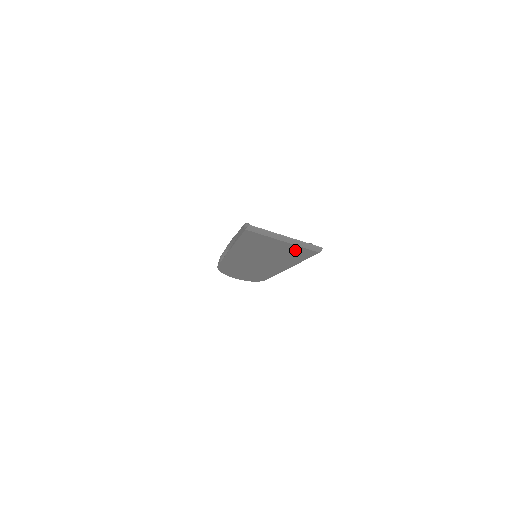
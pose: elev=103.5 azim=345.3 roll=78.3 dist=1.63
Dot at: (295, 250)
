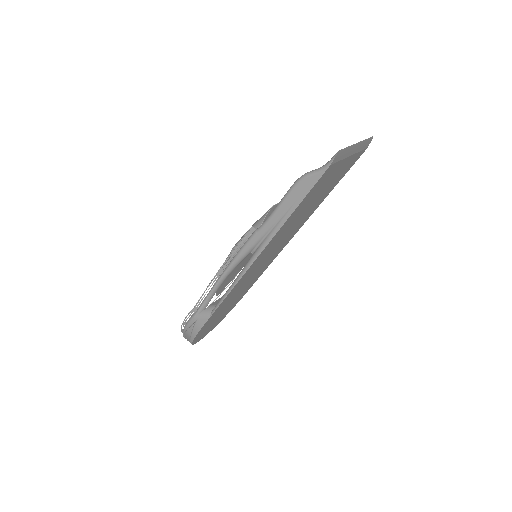
Dot at: (345, 168)
